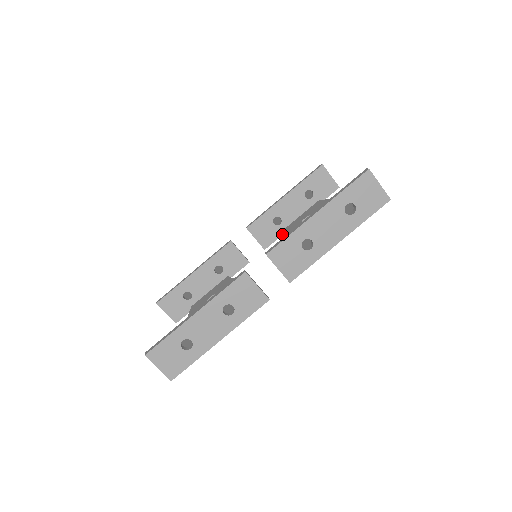
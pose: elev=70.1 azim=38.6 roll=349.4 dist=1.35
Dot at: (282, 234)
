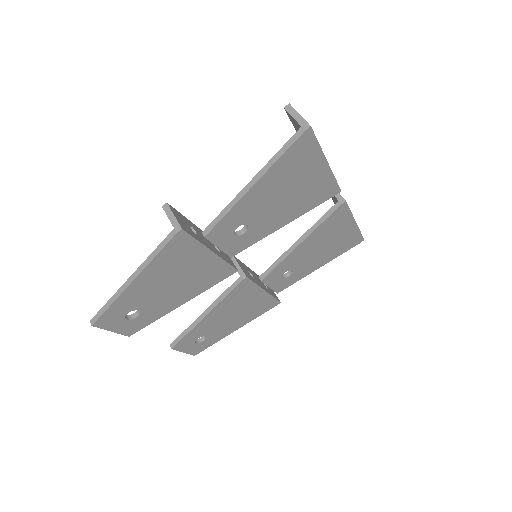
Dot at: (266, 270)
